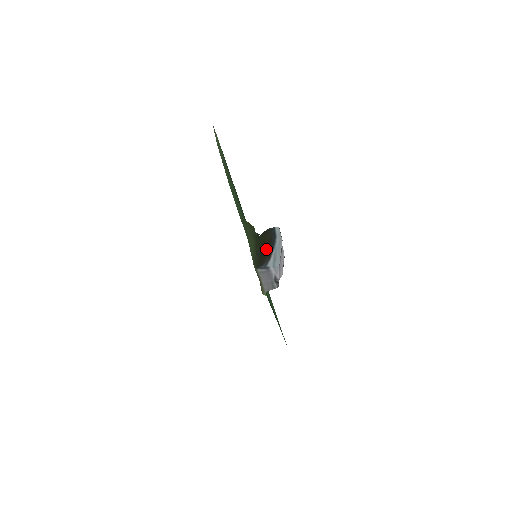
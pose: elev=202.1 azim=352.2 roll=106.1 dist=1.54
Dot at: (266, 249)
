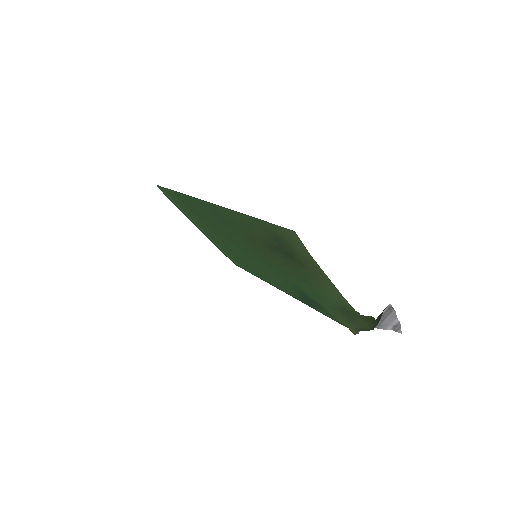
Dot at: occluded
